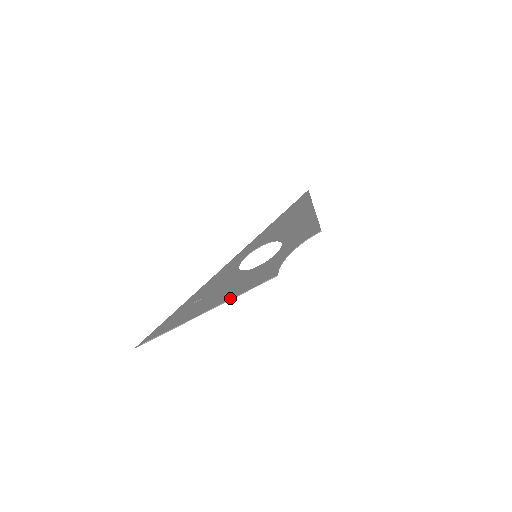
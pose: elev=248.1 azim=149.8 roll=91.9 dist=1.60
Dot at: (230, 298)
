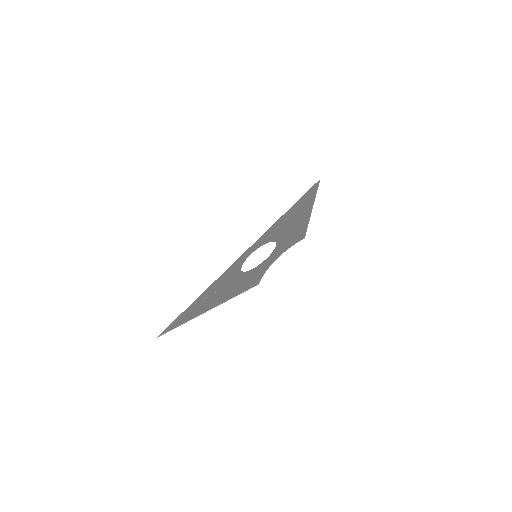
Dot at: (223, 301)
